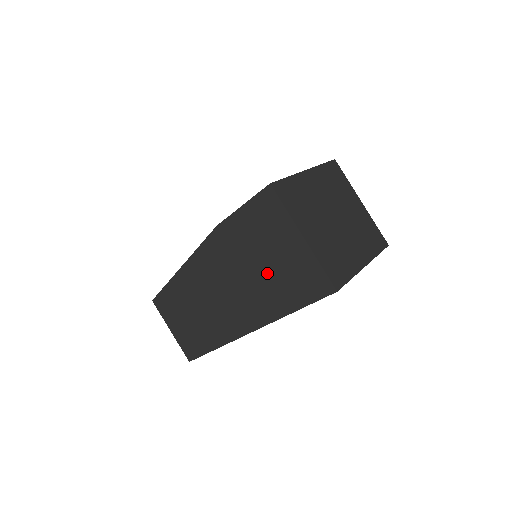
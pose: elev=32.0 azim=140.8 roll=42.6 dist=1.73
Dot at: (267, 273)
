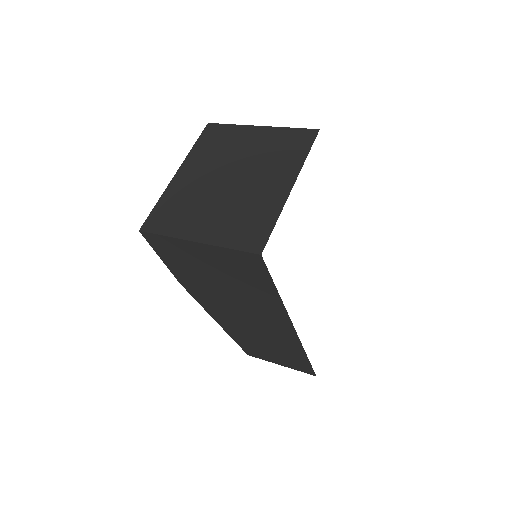
Dot at: (231, 284)
